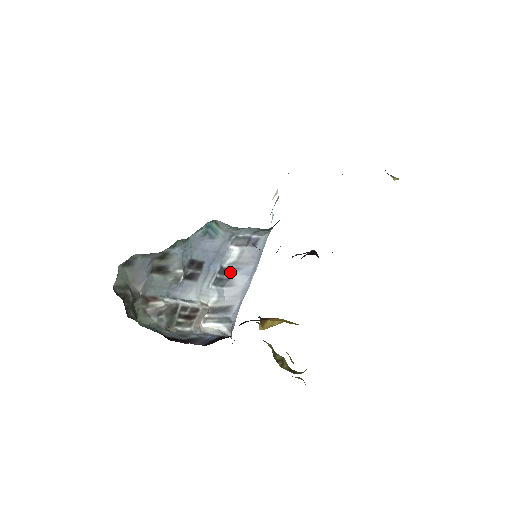
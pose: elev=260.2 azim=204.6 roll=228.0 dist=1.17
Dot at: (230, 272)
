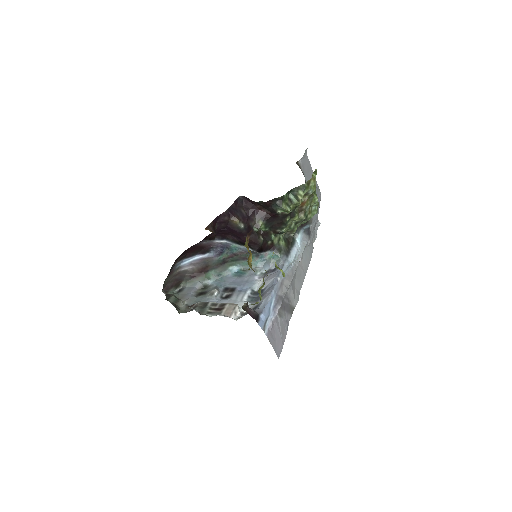
Dot at: (261, 292)
